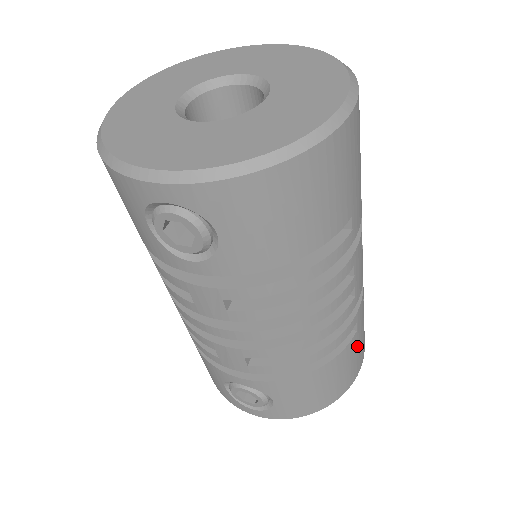
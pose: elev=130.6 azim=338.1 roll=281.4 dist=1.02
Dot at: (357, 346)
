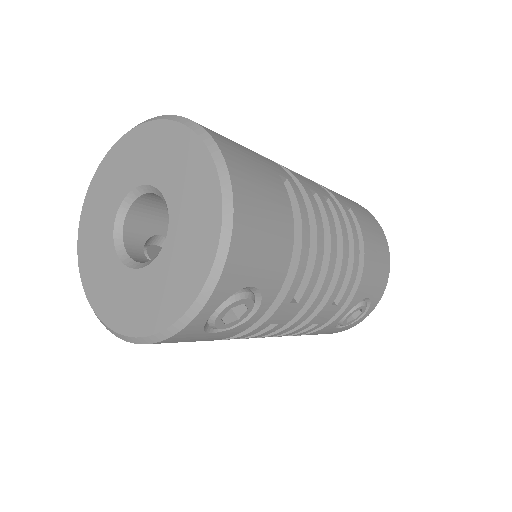
Dot at: (360, 213)
